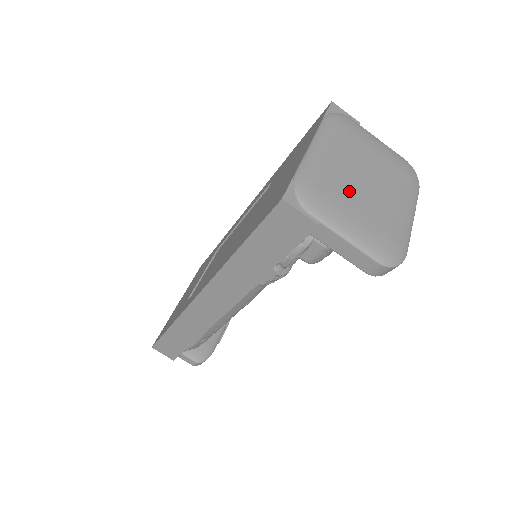
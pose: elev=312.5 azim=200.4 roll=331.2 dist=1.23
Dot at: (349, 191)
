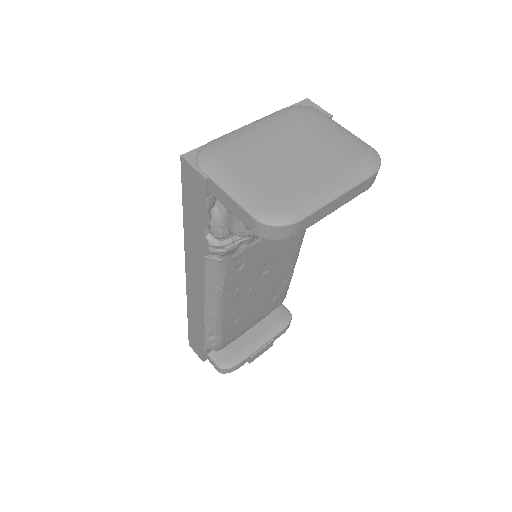
Dot at: (259, 158)
